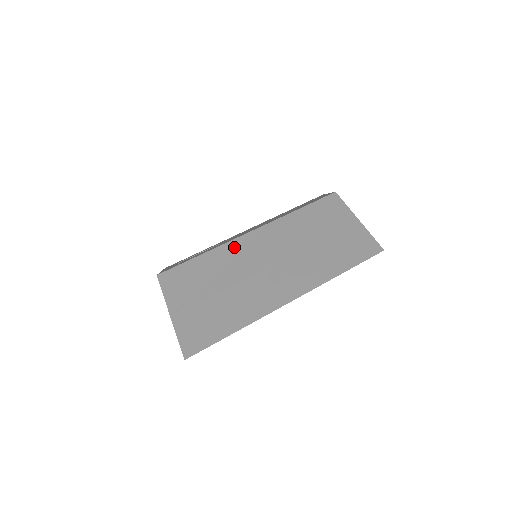
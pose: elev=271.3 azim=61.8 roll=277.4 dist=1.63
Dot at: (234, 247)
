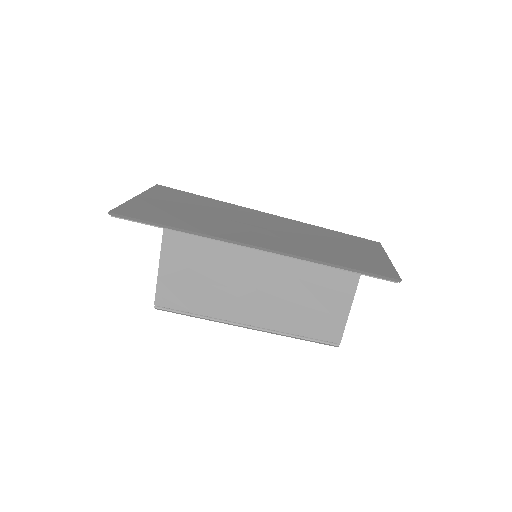
Dot at: (246, 210)
